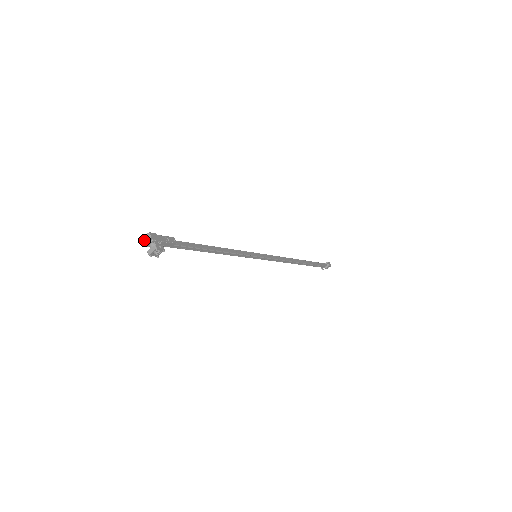
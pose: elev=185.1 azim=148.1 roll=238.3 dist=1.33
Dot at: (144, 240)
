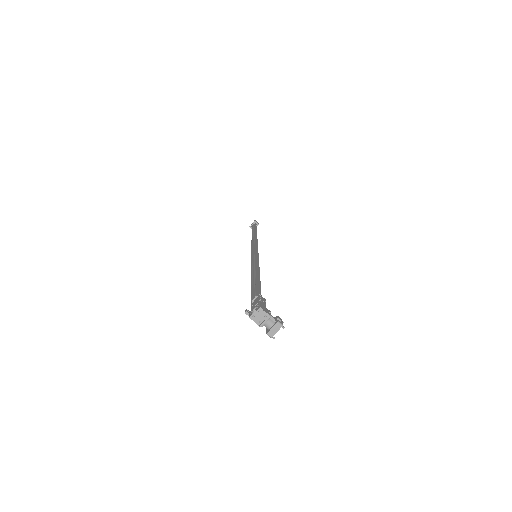
Dot at: (254, 320)
